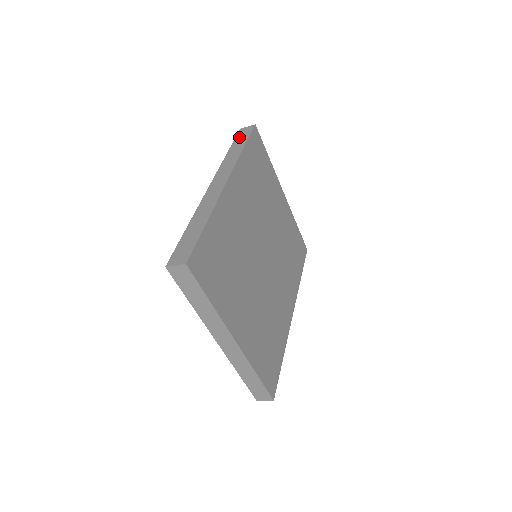
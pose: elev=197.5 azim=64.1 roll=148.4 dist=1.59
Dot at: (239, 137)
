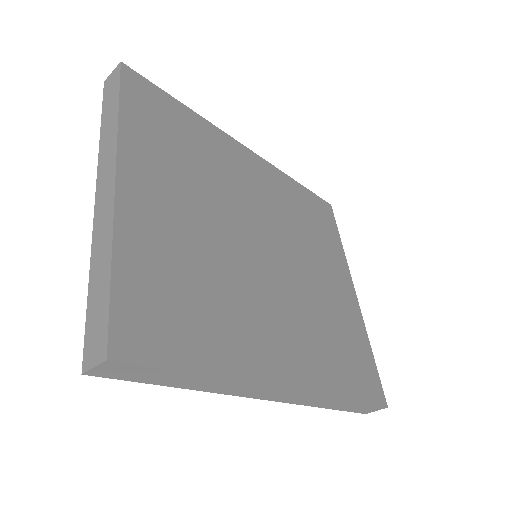
Dot at: occluded
